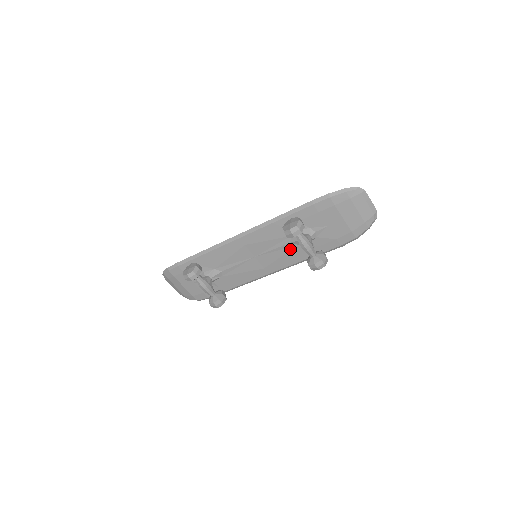
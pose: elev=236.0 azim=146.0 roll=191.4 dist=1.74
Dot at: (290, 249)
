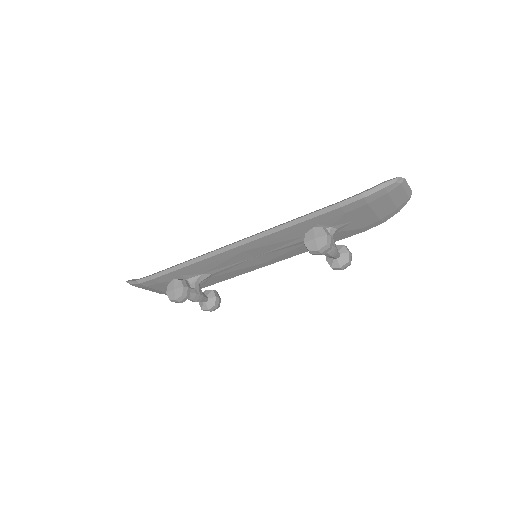
Dot at: (301, 245)
